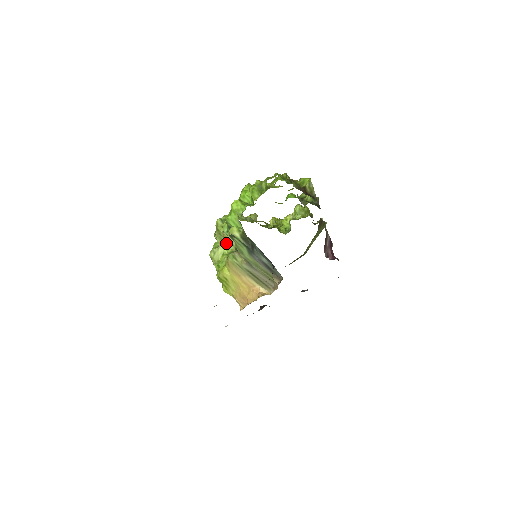
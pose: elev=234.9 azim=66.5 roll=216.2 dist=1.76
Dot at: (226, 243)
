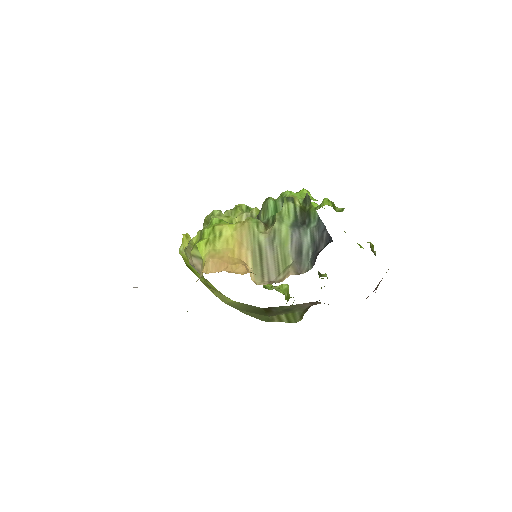
Dot at: (234, 223)
